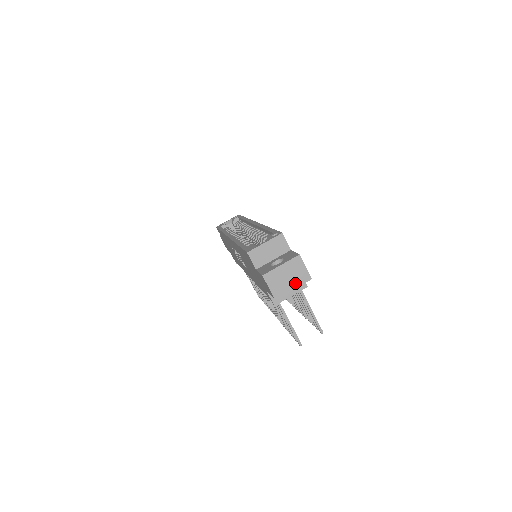
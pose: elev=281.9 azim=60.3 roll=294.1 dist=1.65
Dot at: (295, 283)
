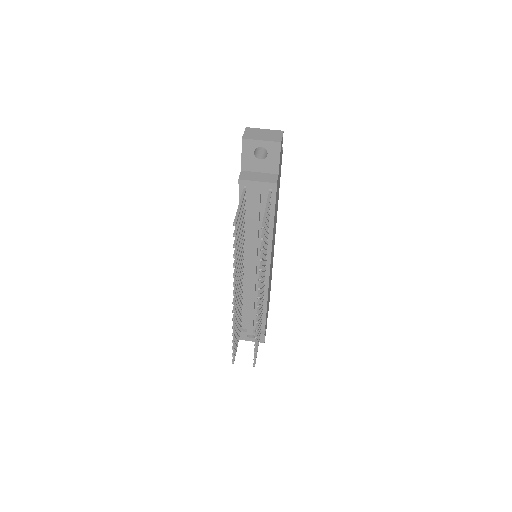
Dot at: (266, 139)
